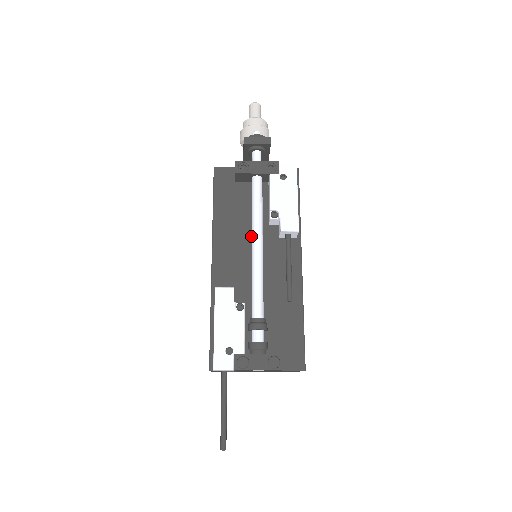
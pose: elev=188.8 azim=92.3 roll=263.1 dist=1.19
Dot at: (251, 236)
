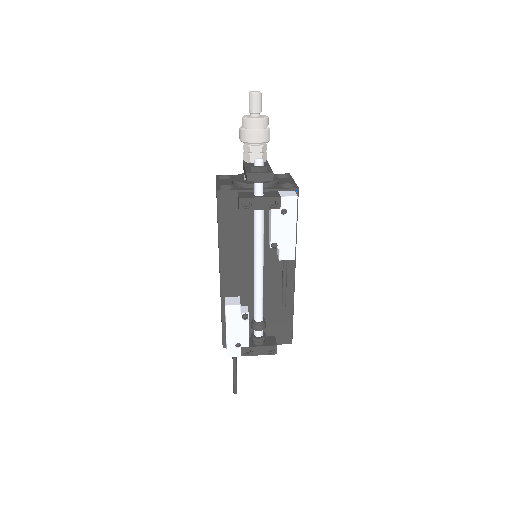
Dot at: (253, 253)
